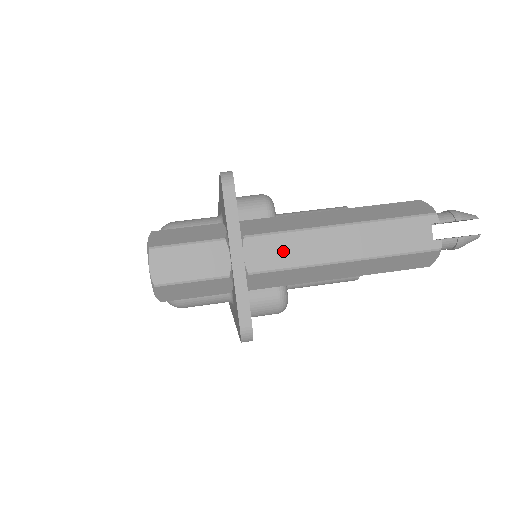
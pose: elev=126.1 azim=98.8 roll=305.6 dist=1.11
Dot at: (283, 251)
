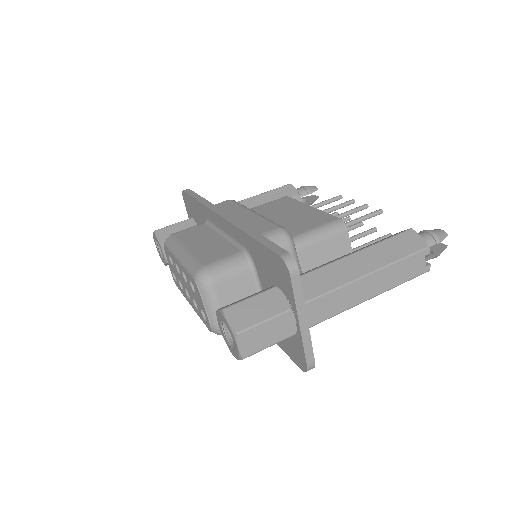
Dot at: (332, 305)
